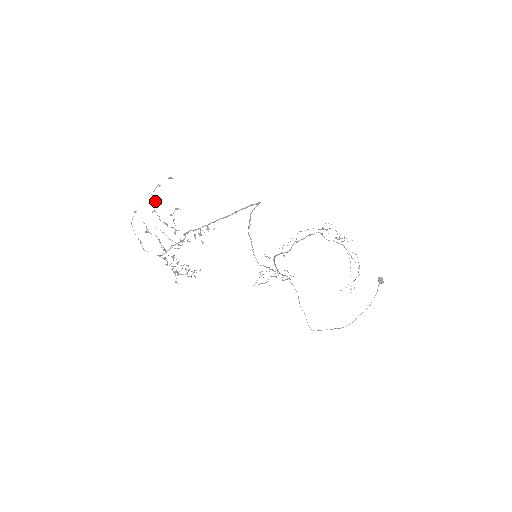
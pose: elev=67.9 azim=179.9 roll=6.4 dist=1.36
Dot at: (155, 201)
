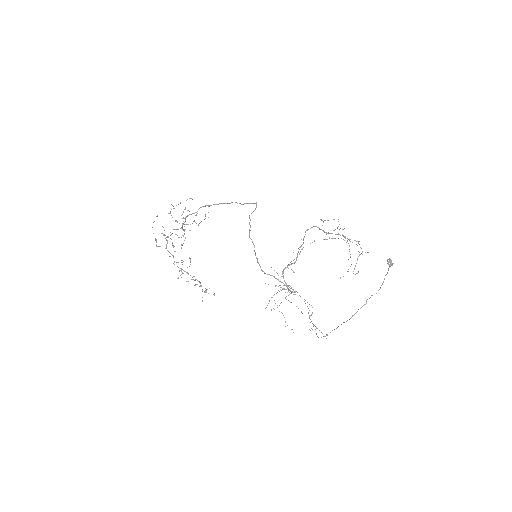
Dot at: (173, 208)
